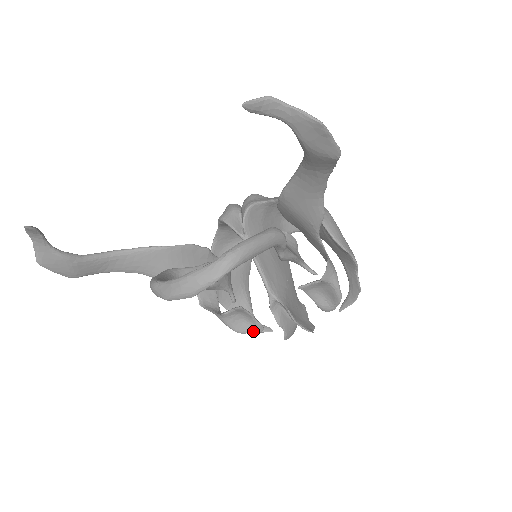
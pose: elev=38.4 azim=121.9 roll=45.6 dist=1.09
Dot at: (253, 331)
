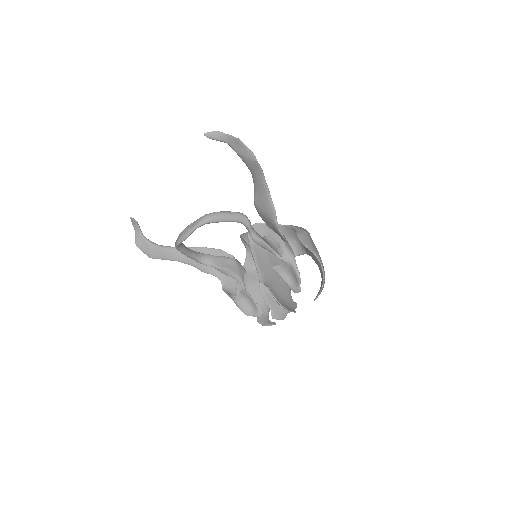
Dot at: (255, 314)
